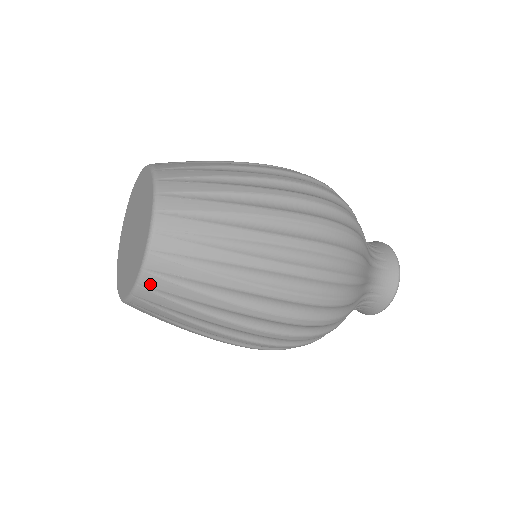
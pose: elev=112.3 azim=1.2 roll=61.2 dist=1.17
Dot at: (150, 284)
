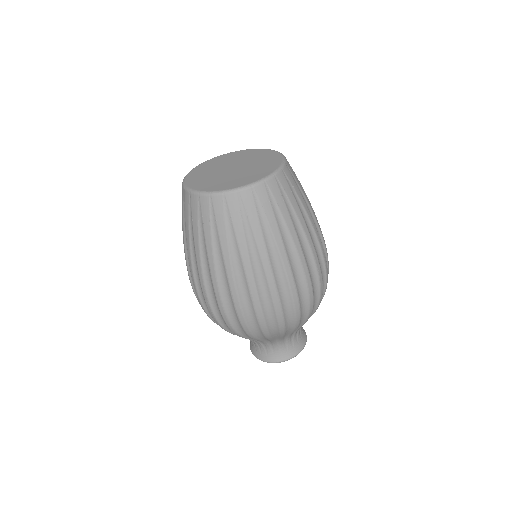
Dot at: (259, 192)
